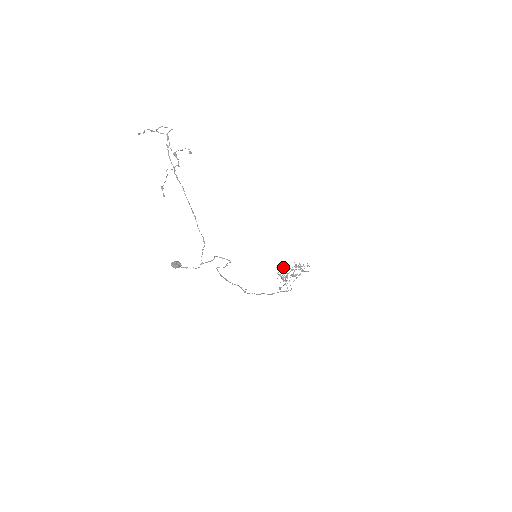
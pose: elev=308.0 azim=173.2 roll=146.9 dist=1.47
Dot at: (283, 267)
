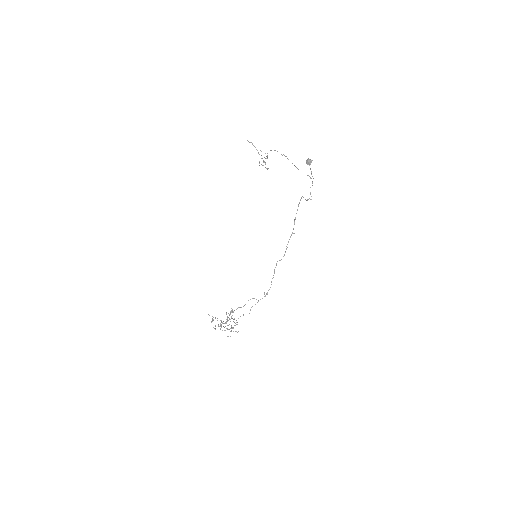
Dot at: occluded
